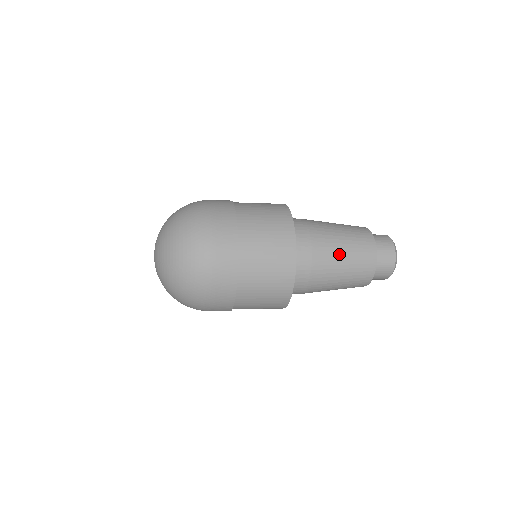
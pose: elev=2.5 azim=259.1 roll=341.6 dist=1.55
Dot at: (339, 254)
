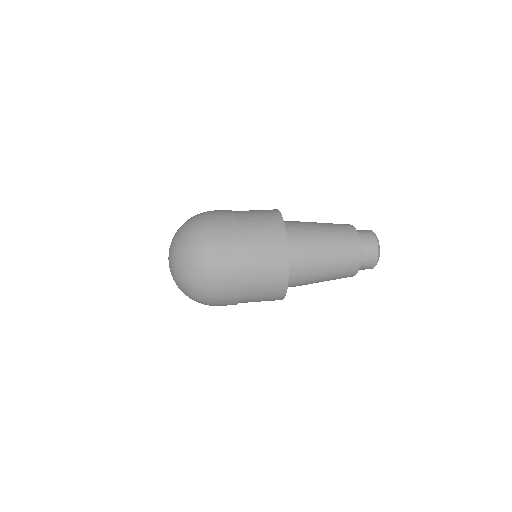
Dot at: (327, 265)
